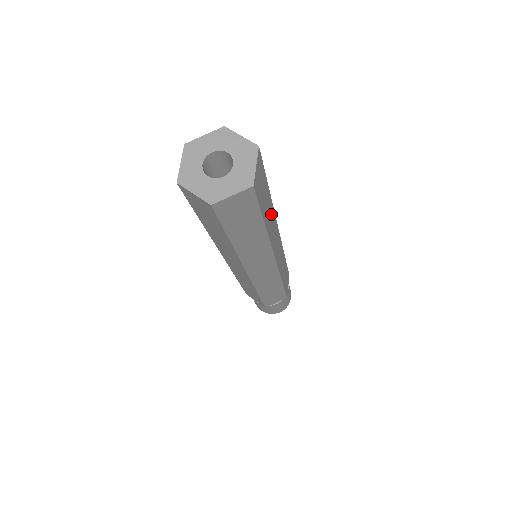
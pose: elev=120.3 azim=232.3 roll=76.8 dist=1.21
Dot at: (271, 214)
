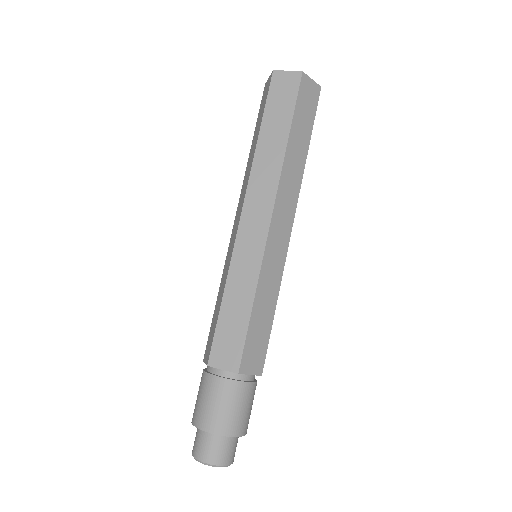
Dot at: occluded
